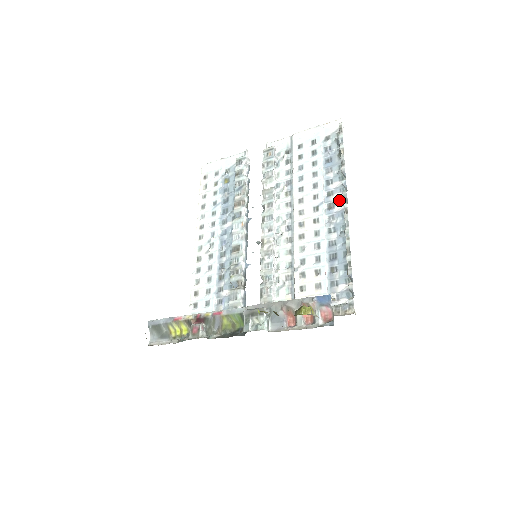
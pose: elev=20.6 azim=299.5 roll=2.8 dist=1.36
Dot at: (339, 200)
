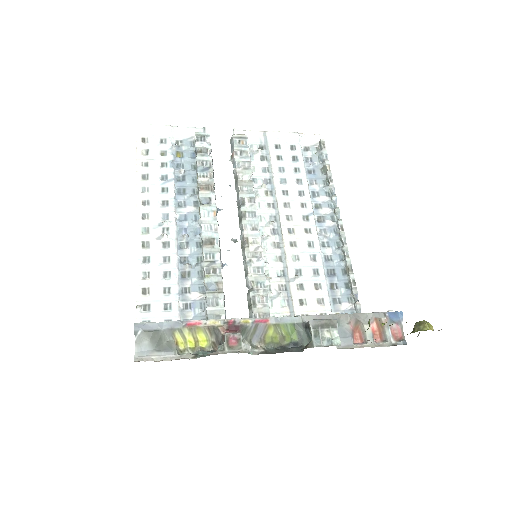
Dot at: (329, 215)
